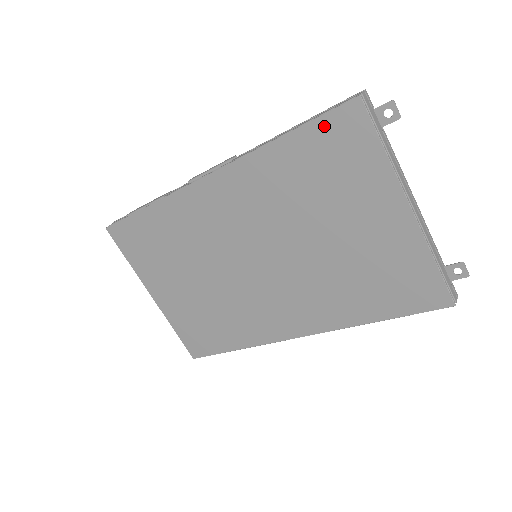
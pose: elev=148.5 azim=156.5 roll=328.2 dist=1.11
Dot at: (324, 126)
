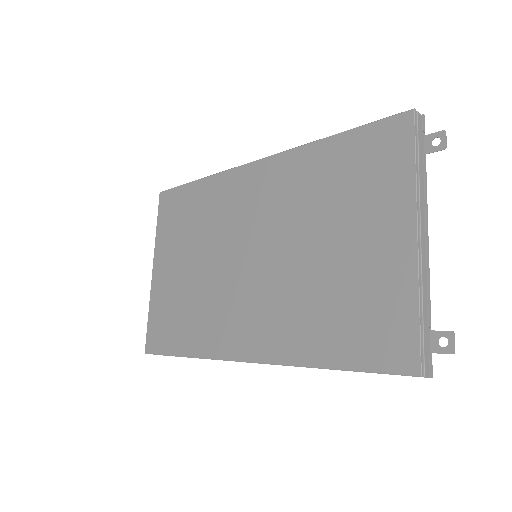
Dot at: (371, 132)
